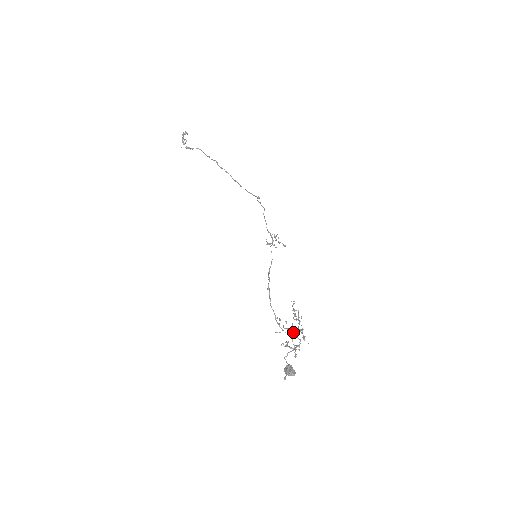
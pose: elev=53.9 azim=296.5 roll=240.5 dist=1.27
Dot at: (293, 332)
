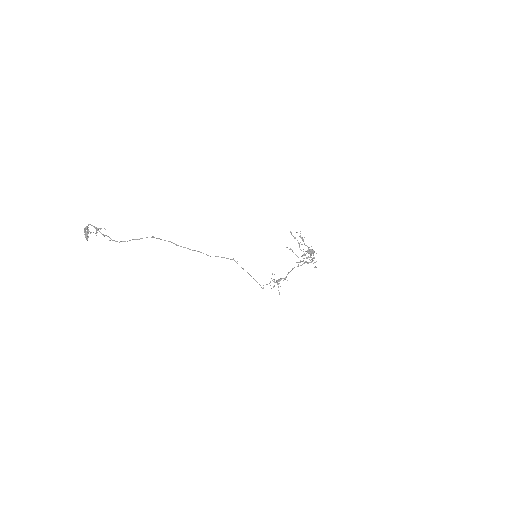
Dot at: (308, 263)
